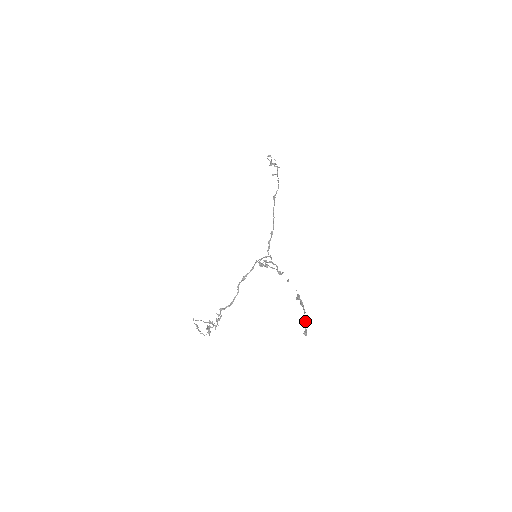
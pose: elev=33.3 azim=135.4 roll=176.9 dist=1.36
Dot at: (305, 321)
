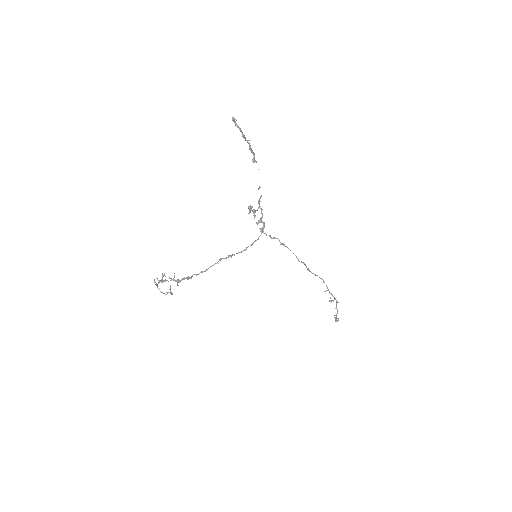
Dot at: (242, 133)
